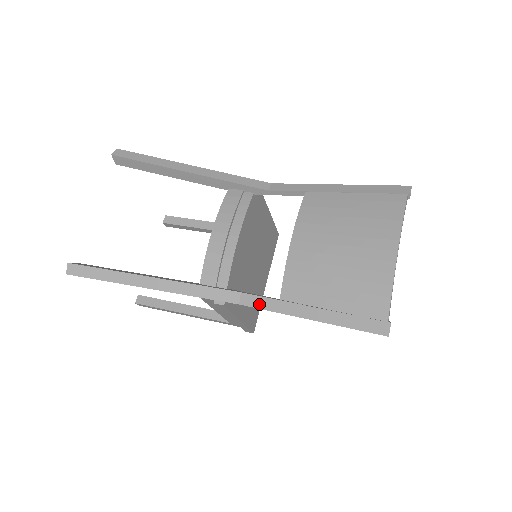
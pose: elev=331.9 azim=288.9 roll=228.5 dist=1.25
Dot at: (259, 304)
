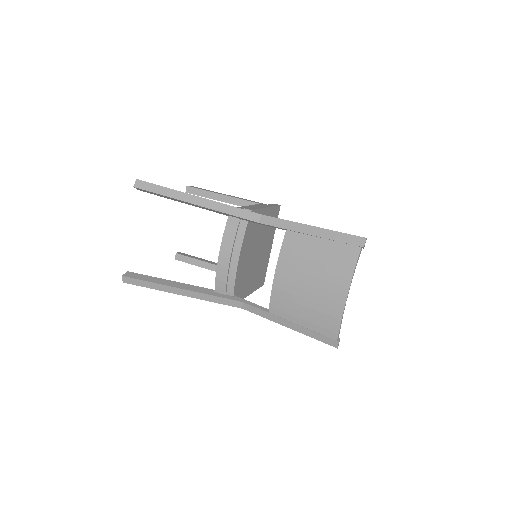
Dot at: (255, 312)
